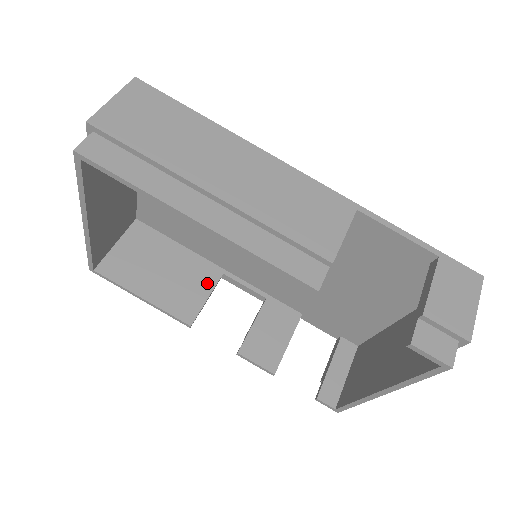
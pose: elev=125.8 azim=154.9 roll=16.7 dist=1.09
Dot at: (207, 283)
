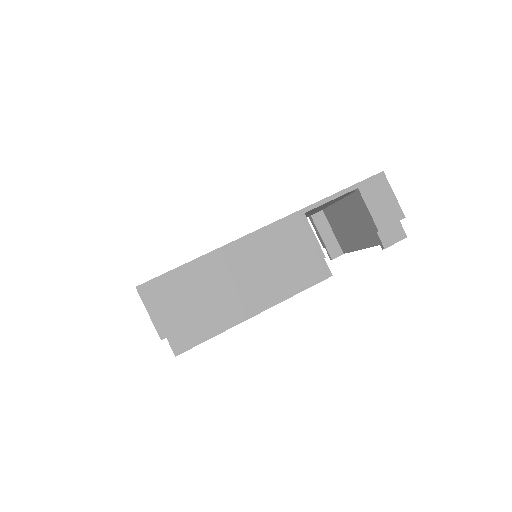
Dot at: occluded
